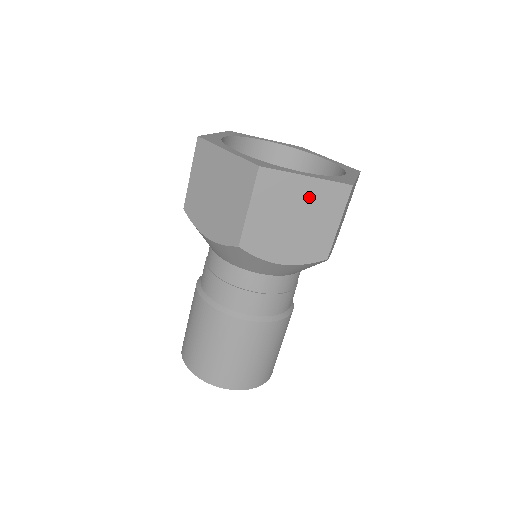
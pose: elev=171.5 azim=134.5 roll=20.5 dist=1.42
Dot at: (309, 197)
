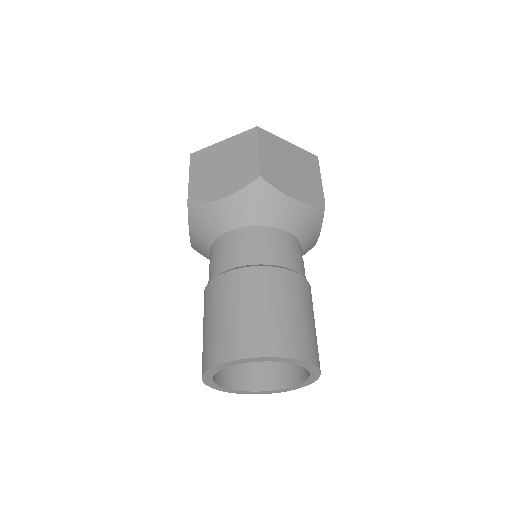
Dot at: (228, 150)
